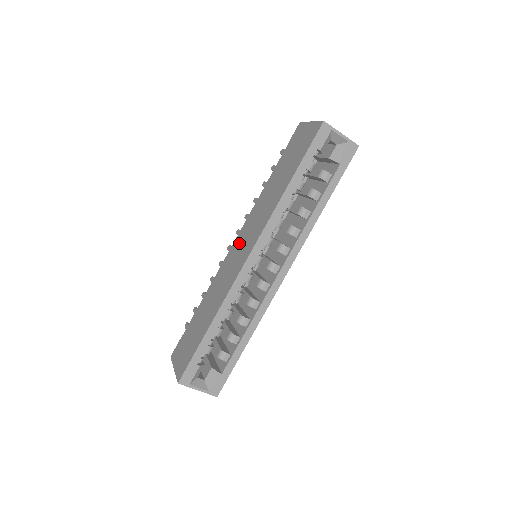
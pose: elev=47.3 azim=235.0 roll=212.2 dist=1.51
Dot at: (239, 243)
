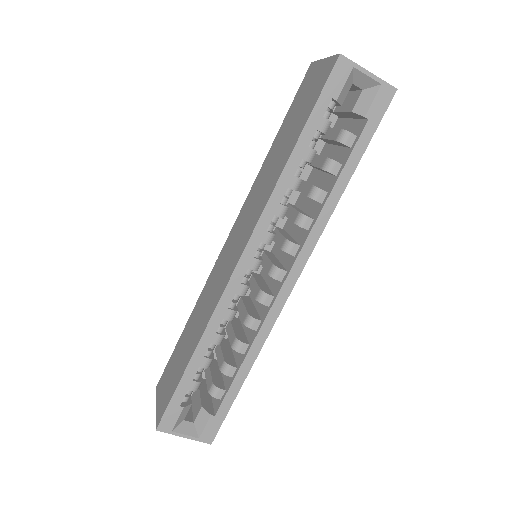
Dot at: (232, 239)
